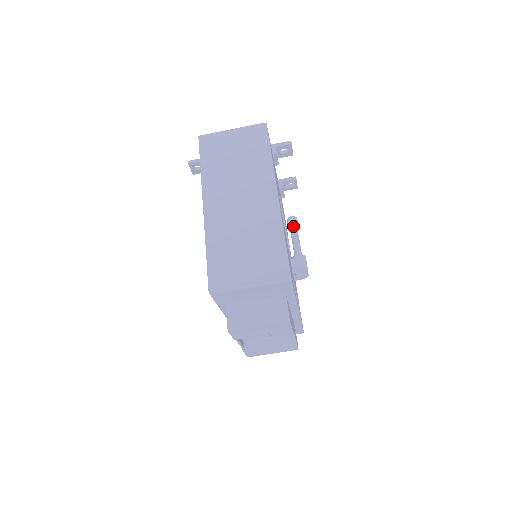
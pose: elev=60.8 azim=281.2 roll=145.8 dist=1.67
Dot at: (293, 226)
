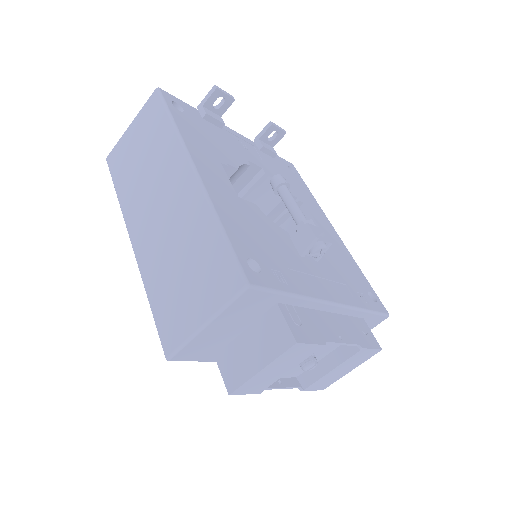
Dot at: (279, 189)
